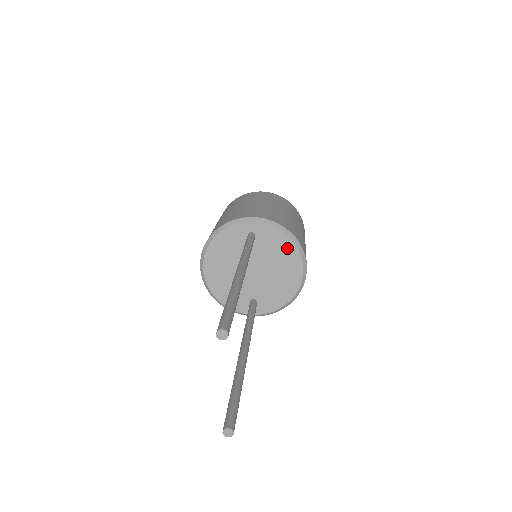
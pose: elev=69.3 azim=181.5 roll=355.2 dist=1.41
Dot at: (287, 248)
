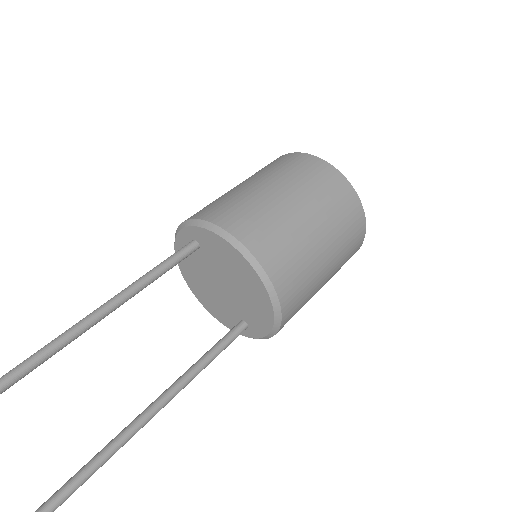
Dot at: (231, 254)
